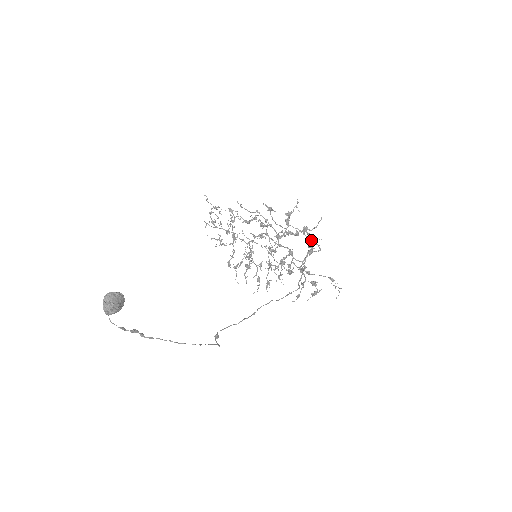
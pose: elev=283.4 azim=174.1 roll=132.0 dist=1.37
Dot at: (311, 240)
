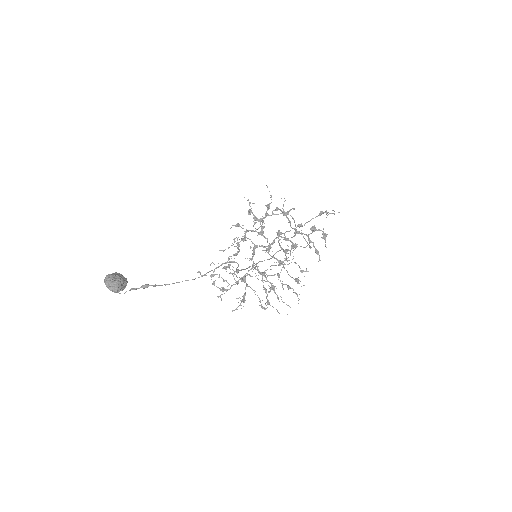
Dot at: occluded
